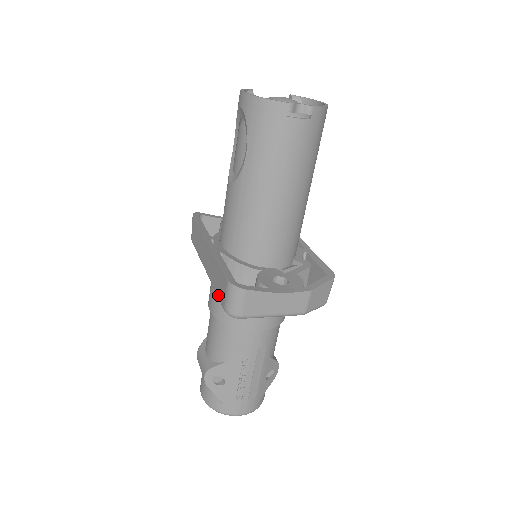
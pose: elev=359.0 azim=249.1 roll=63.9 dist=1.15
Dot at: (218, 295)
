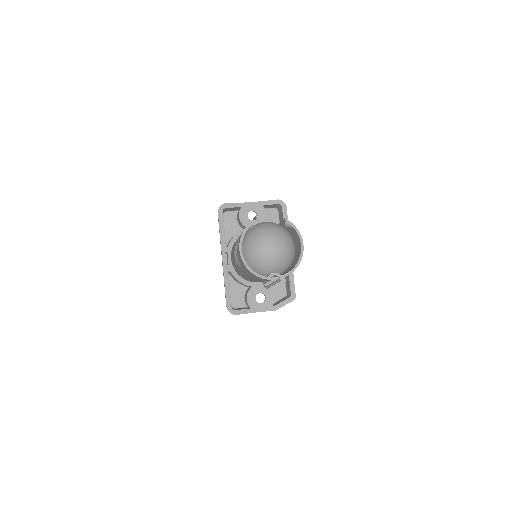
Dot at: occluded
